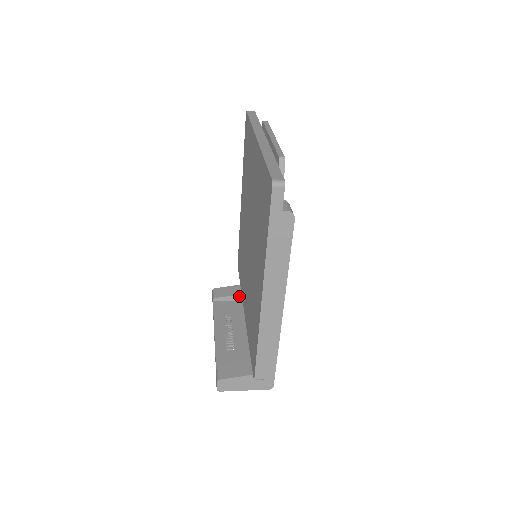
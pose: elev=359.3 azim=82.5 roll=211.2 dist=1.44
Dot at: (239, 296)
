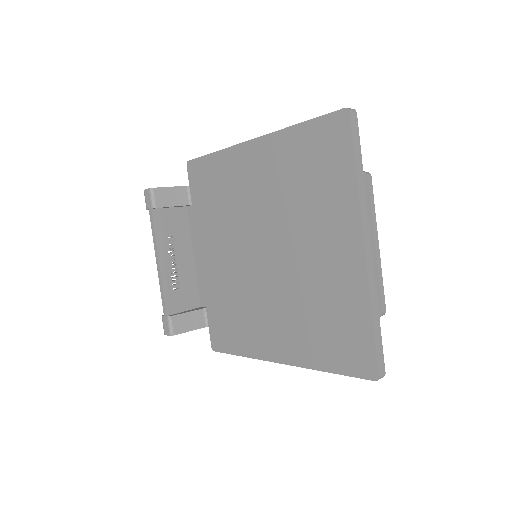
Dot at: occluded
